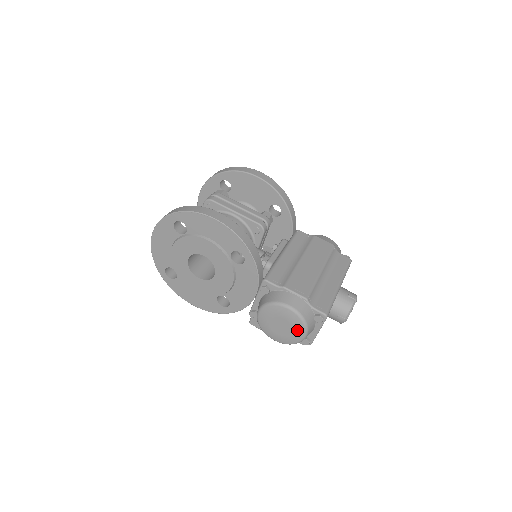
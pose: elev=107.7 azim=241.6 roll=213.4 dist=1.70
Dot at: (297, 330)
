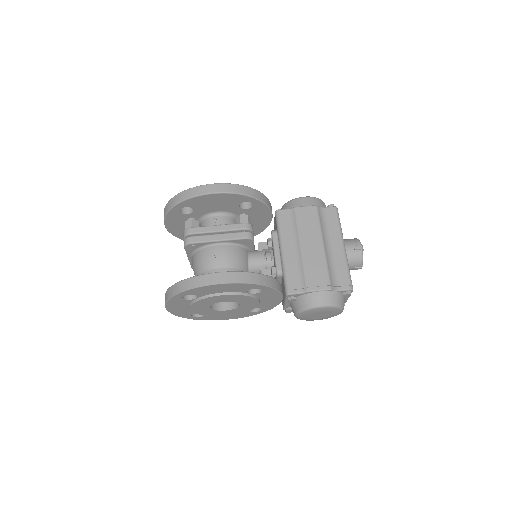
Dot at: (335, 312)
